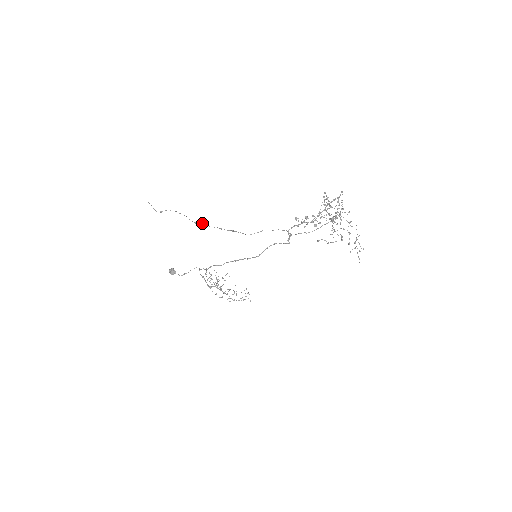
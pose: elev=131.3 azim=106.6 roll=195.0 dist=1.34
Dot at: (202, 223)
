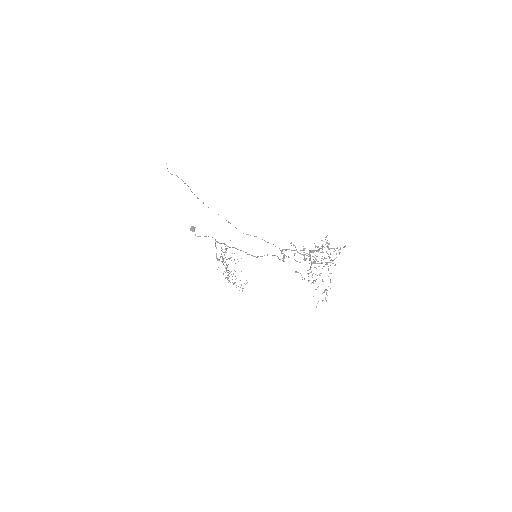
Dot at: occluded
